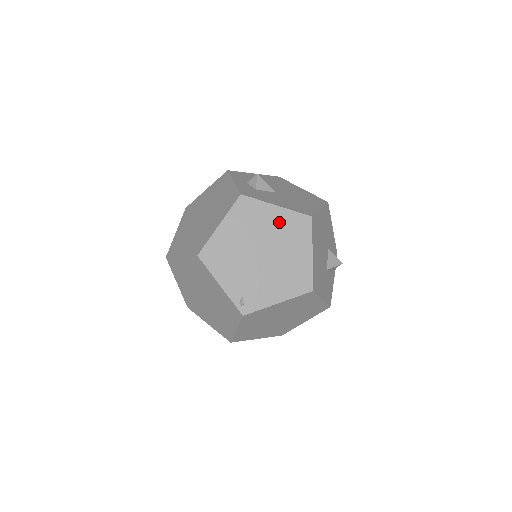
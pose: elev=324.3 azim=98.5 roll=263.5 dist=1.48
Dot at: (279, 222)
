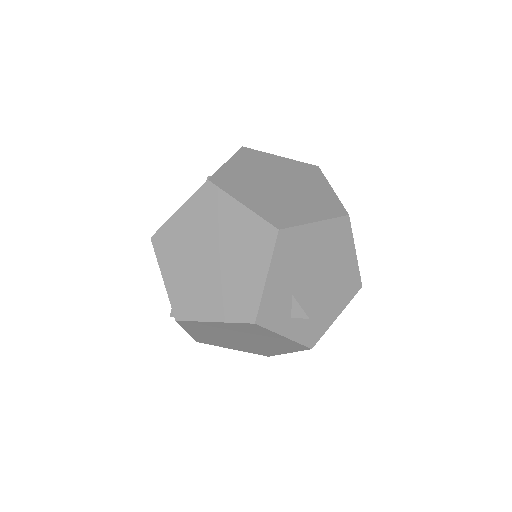
Dot at: occluded
